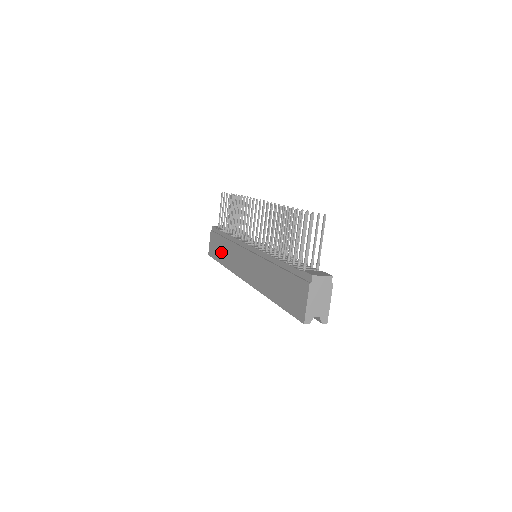
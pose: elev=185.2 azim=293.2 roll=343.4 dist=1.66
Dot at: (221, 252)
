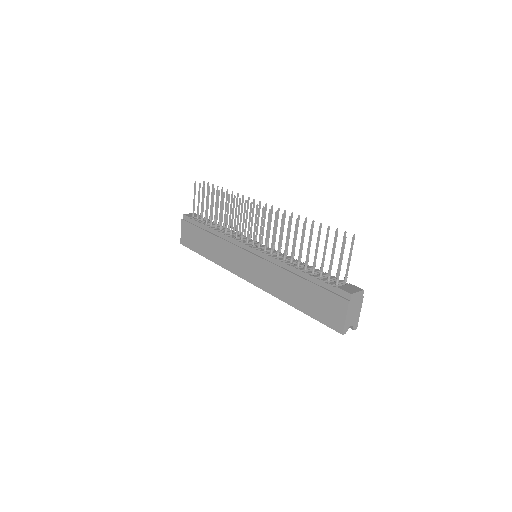
Dot at: (204, 245)
